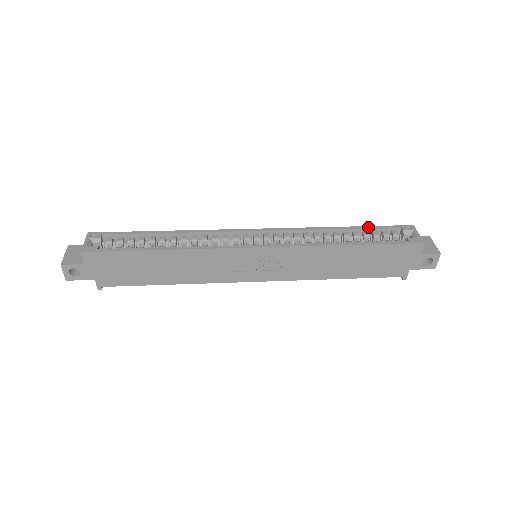
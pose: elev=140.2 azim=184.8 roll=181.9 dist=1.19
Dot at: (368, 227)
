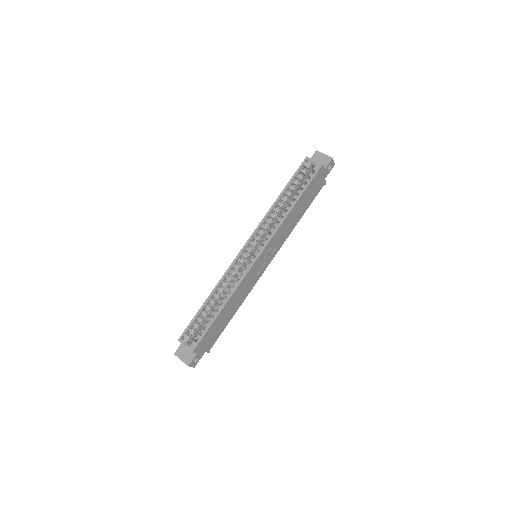
Dot at: (289, 183)
